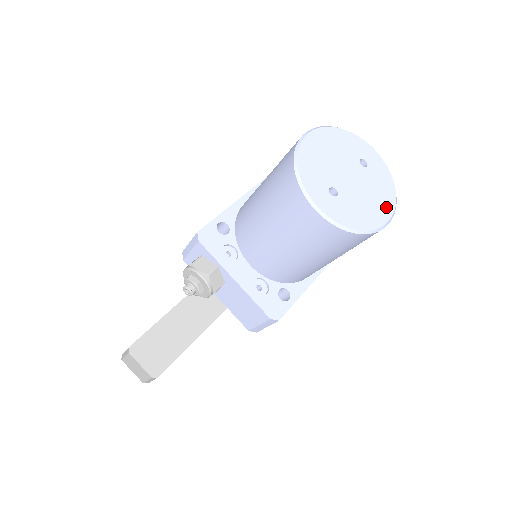
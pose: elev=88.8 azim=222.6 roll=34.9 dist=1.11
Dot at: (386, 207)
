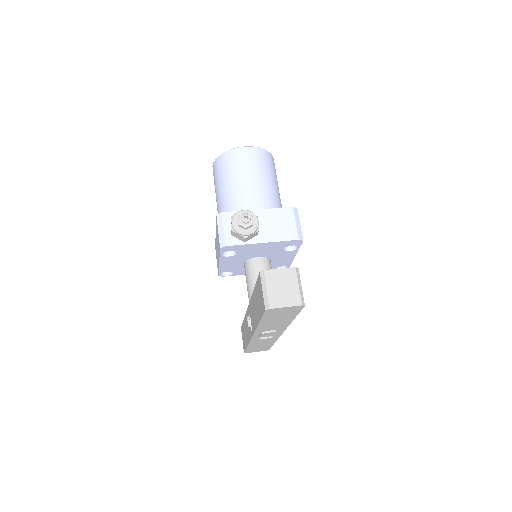
Dot at: occluded
